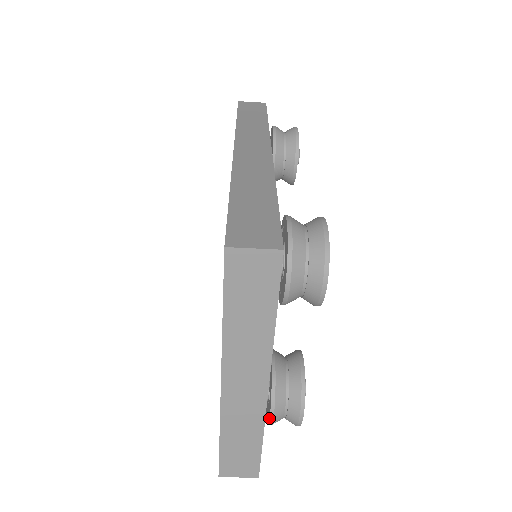
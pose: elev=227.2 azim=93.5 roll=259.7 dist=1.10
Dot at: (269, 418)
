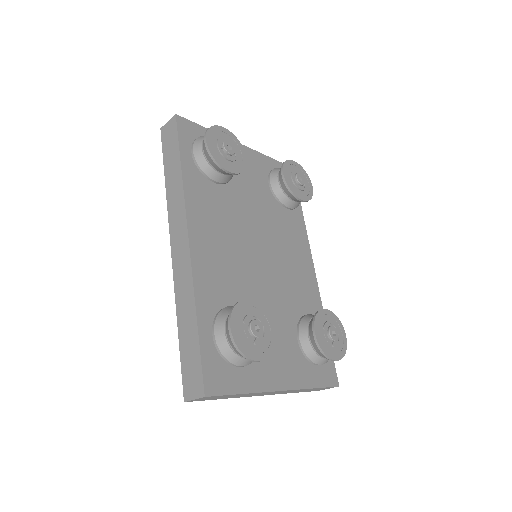
Dot at: occluded
